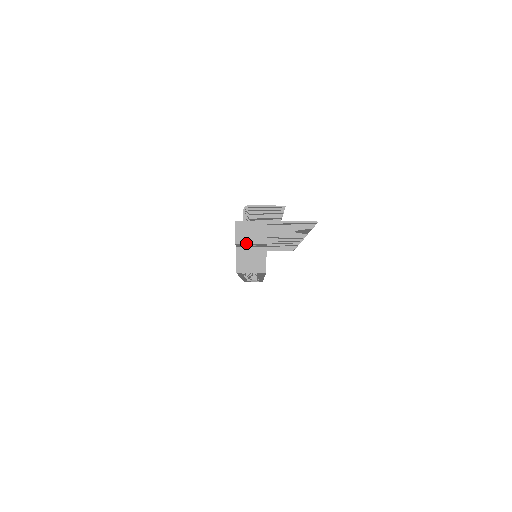
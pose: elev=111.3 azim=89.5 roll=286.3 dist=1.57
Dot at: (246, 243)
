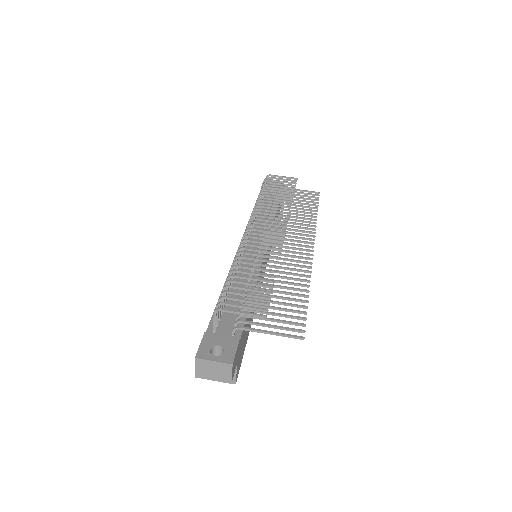
Dot at: (207, 379)
